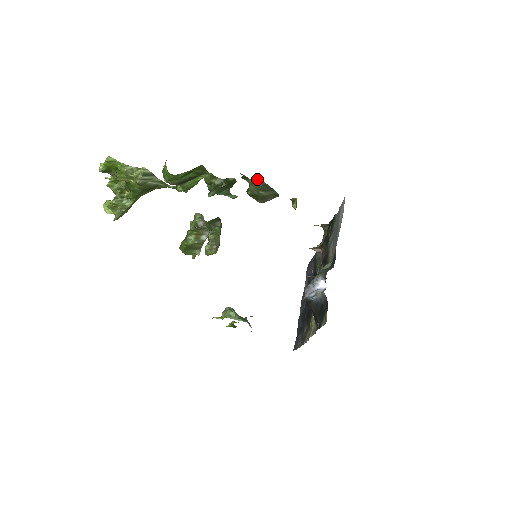
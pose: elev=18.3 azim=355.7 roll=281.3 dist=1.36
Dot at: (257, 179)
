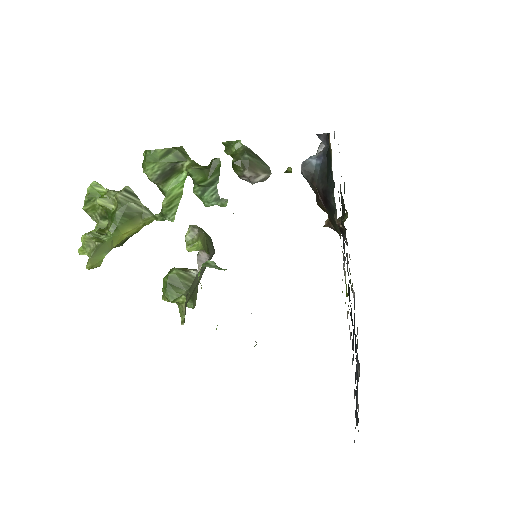
Dot at: (240, 144)
